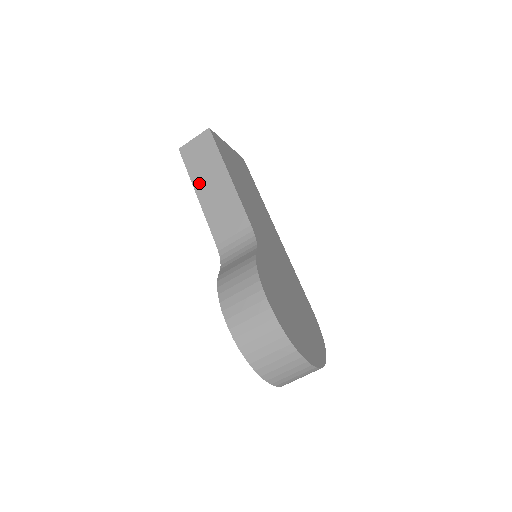
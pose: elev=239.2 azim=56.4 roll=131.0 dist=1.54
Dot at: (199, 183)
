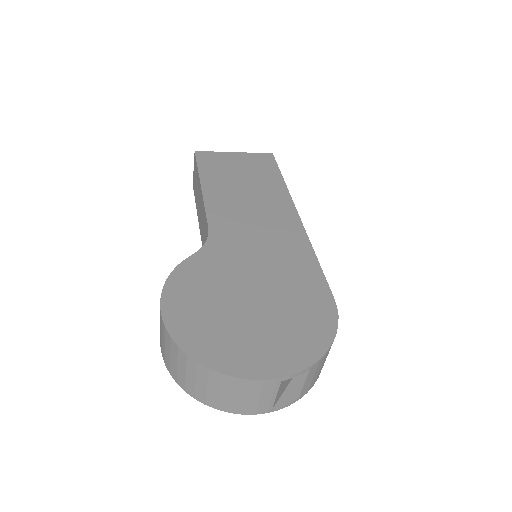
Dot at: (197, 208)
